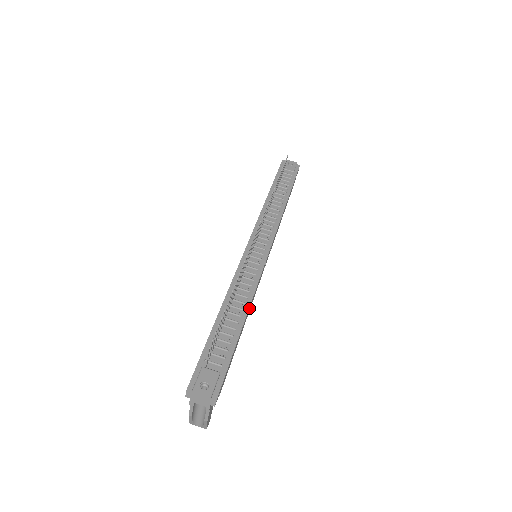
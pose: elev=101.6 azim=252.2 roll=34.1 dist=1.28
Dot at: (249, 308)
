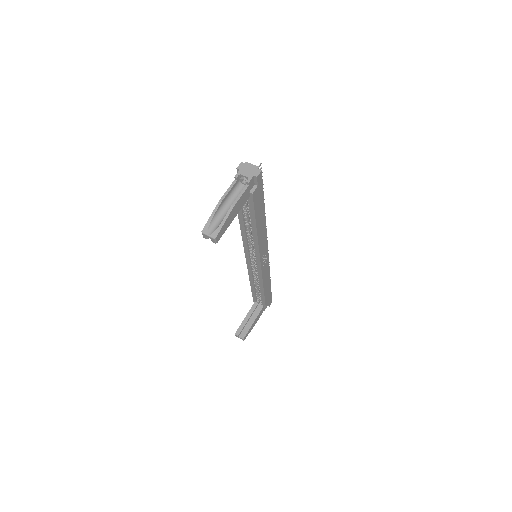
Dot at: (264, 226)
